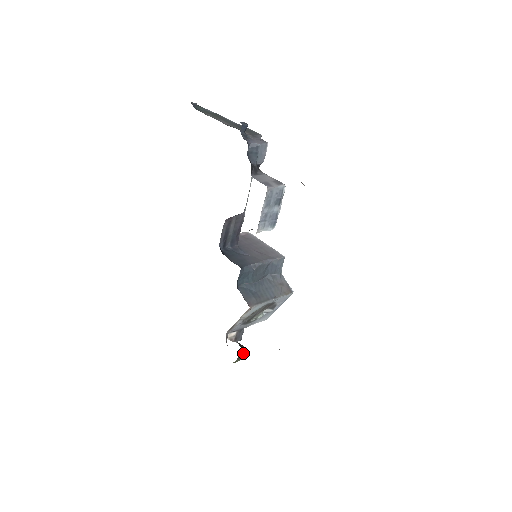
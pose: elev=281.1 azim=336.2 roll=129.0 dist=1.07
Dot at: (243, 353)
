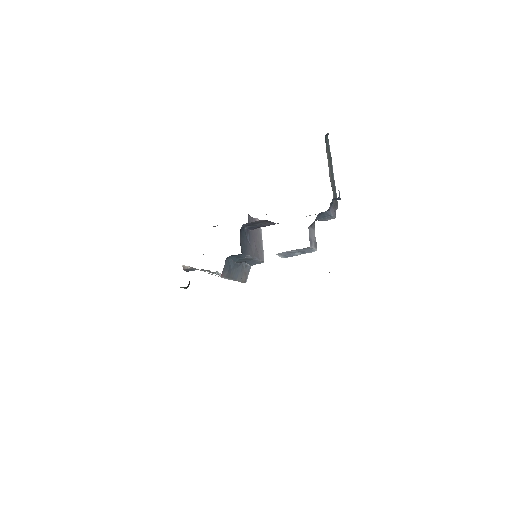
Dot at: (185, 287)
